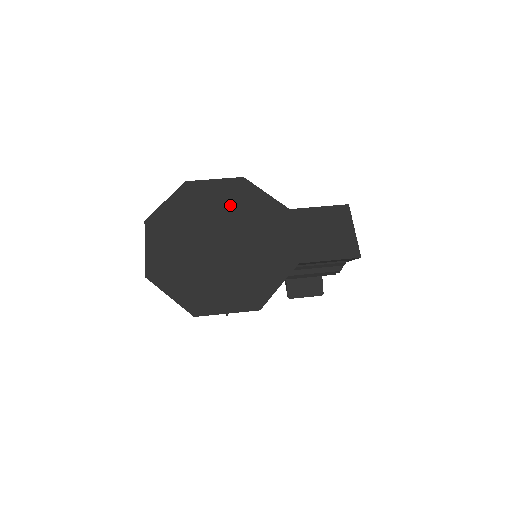
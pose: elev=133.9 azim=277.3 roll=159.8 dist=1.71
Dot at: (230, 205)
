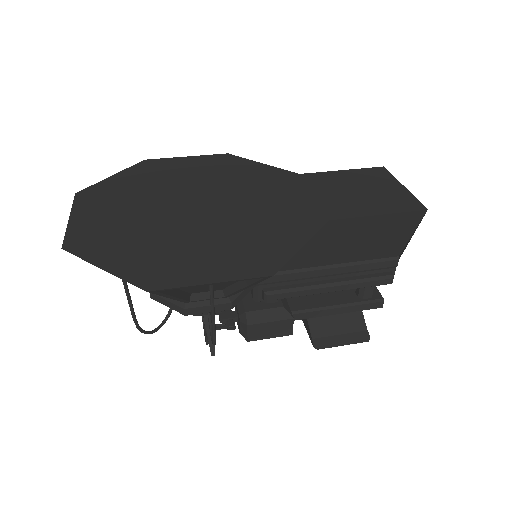
Dot at: (210, 174)
